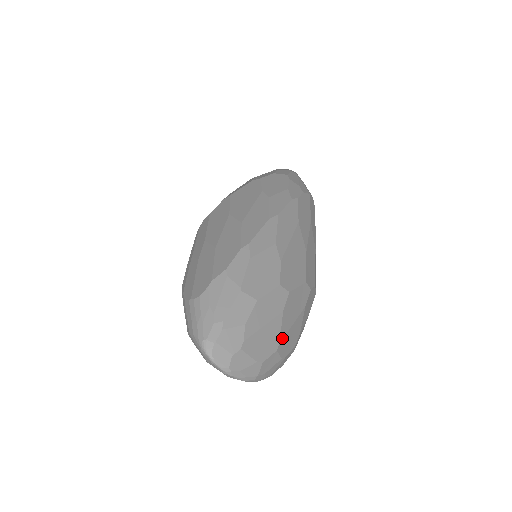
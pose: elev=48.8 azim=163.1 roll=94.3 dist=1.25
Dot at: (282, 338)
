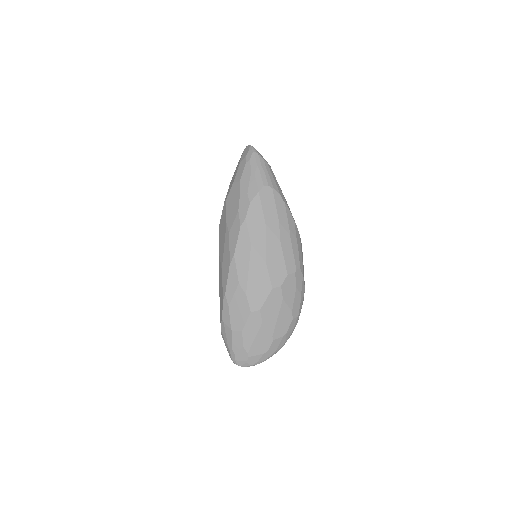
Dot at: (273, 332)
